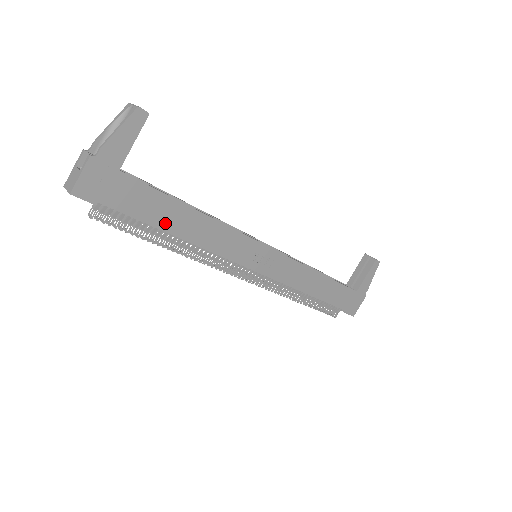
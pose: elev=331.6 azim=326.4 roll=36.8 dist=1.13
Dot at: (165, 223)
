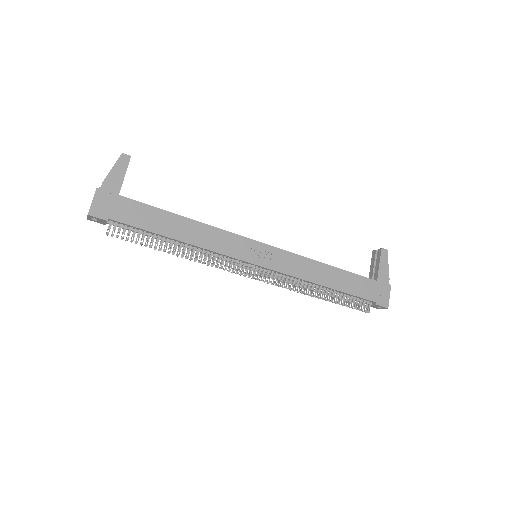
Dot at: (163, 230)
